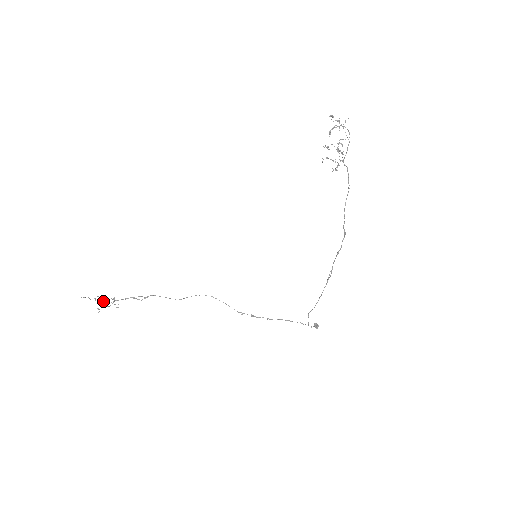
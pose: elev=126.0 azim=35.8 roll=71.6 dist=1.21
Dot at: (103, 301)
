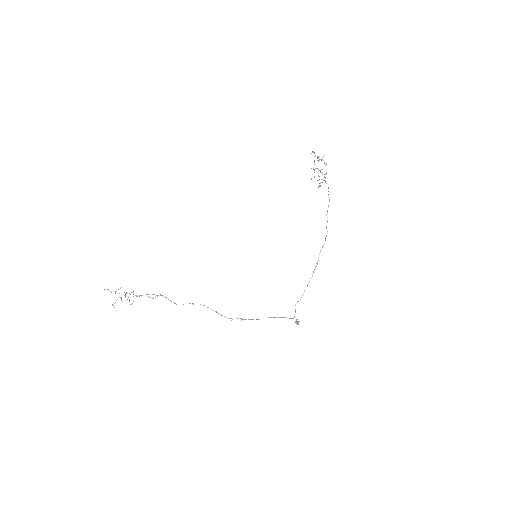
Dot at: occluded
